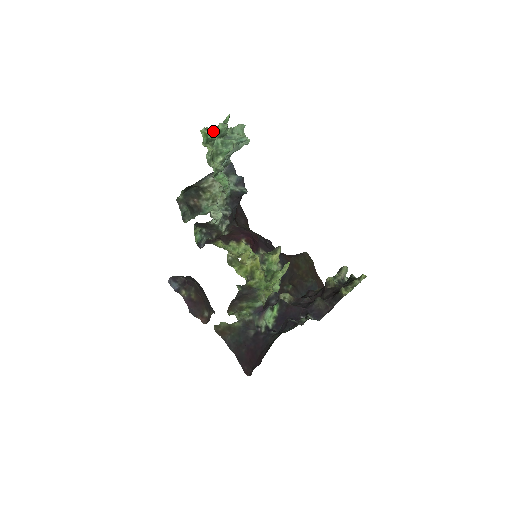
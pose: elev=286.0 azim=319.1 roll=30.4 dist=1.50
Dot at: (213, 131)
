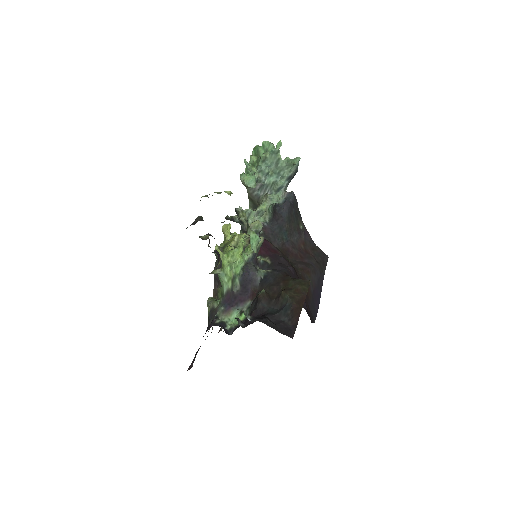
Dot at: (262, 147)
